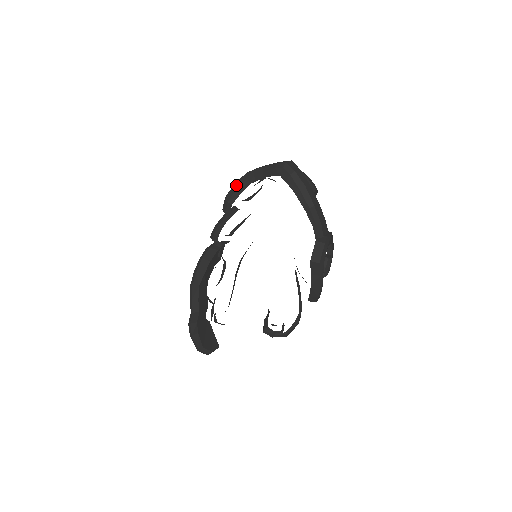
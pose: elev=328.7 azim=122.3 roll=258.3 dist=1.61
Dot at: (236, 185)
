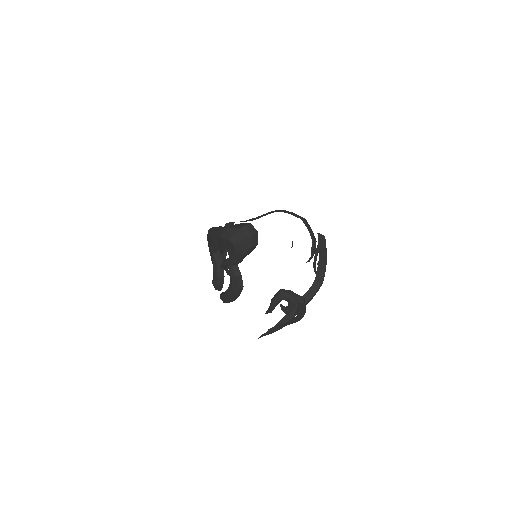
Dot at: occluded
